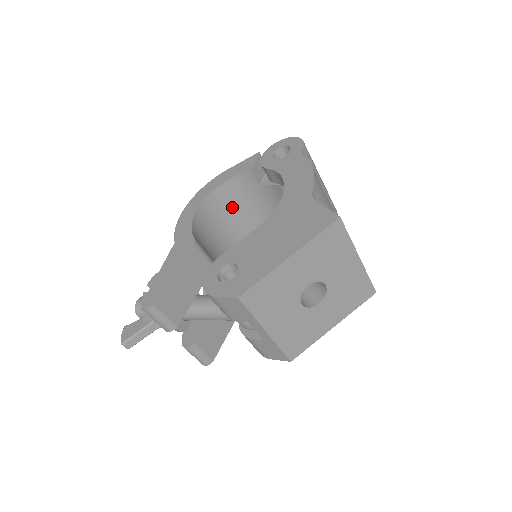
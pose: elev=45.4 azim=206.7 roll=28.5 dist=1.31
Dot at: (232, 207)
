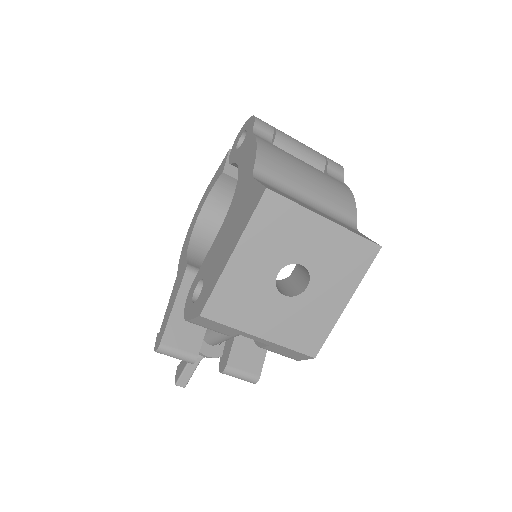
Dot at: occluded
